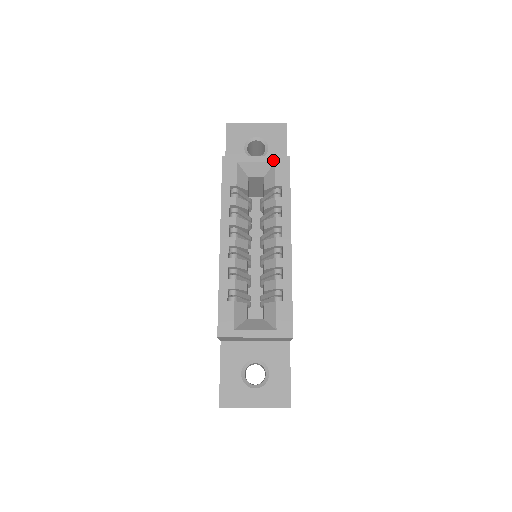
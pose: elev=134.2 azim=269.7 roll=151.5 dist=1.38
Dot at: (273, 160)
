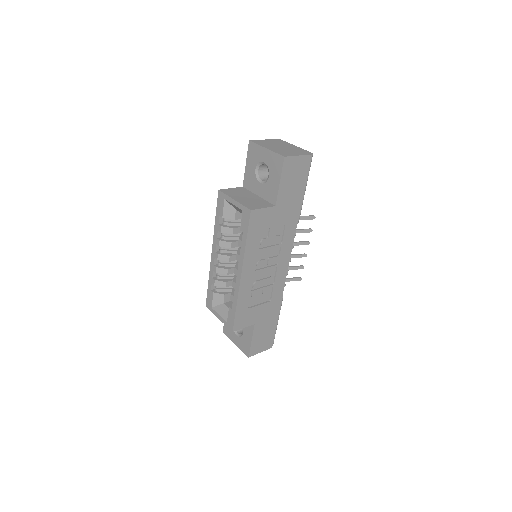
Dot at: (242, 208)
